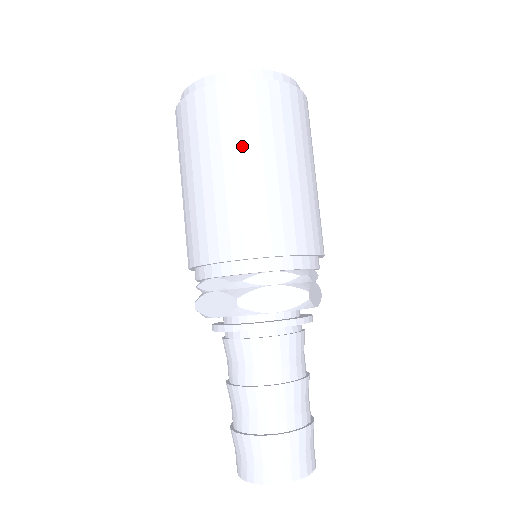
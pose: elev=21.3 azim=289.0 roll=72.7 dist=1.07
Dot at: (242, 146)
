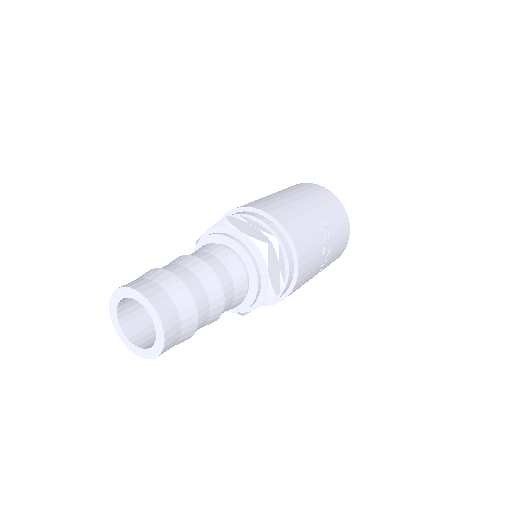
Dot at: occluded
